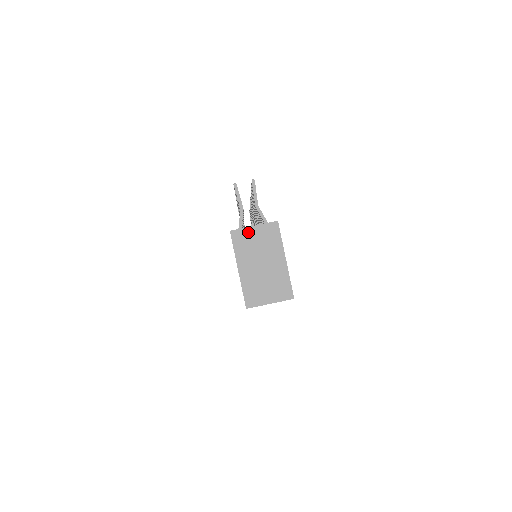
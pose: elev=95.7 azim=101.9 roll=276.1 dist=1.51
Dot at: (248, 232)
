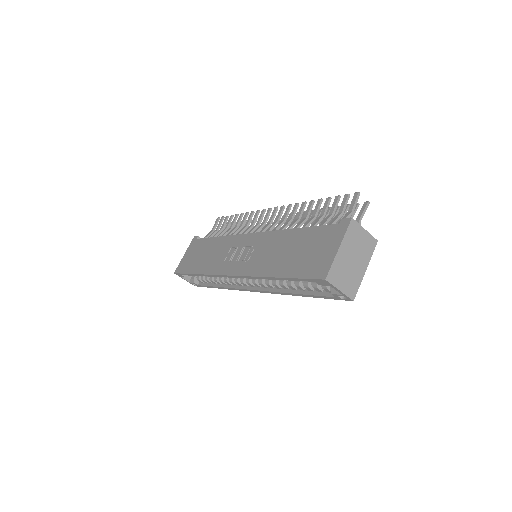
Dot at: (360, 230)
